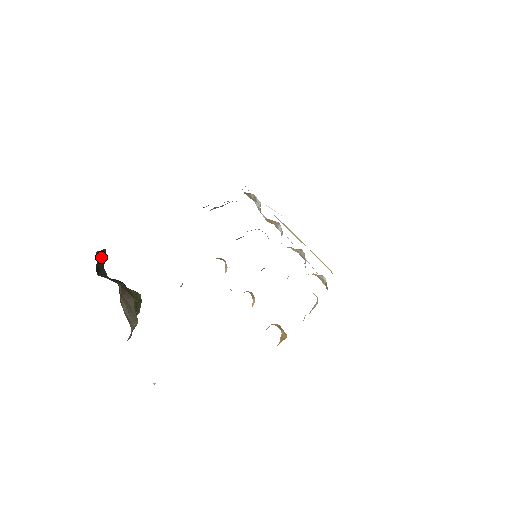
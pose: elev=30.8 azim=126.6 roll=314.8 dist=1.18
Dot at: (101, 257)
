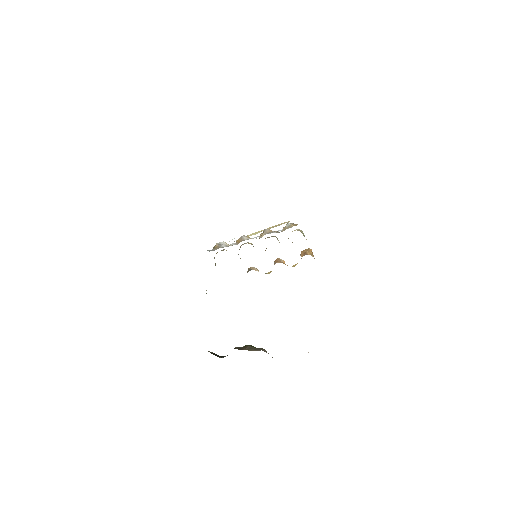
Dot at: (212, 353)
